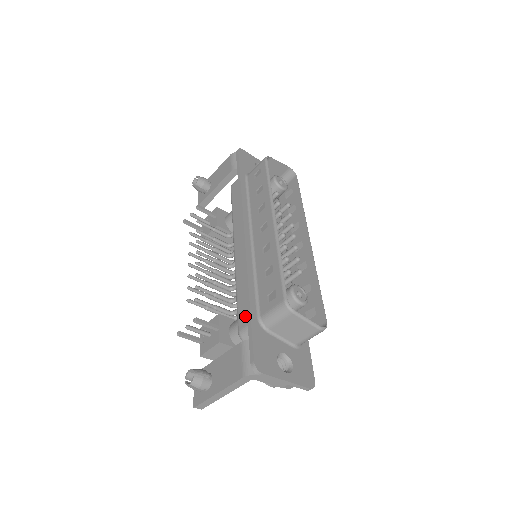
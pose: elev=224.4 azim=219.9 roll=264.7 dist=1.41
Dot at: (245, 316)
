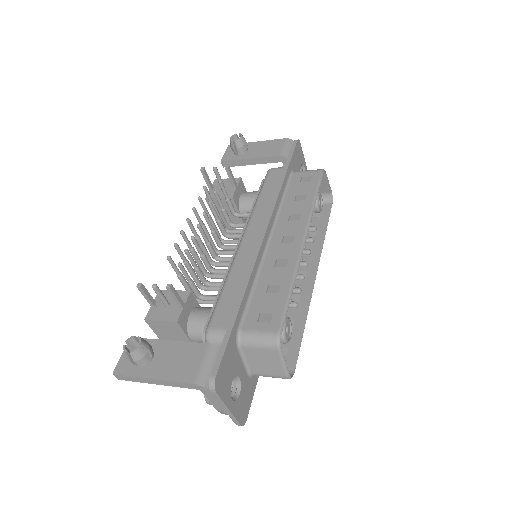
Dot at: (224, 317)
